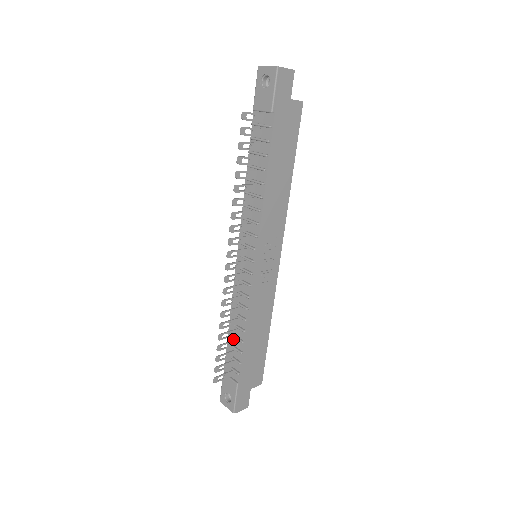
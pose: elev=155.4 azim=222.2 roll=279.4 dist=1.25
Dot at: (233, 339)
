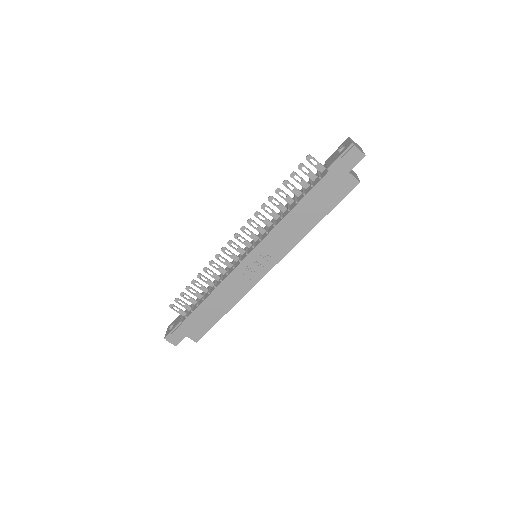
Dot at: occluded
